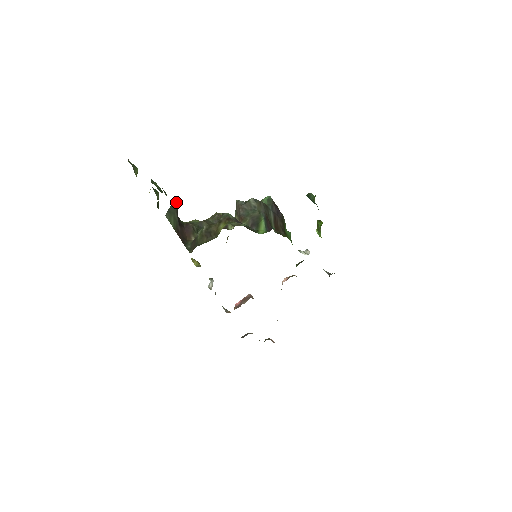
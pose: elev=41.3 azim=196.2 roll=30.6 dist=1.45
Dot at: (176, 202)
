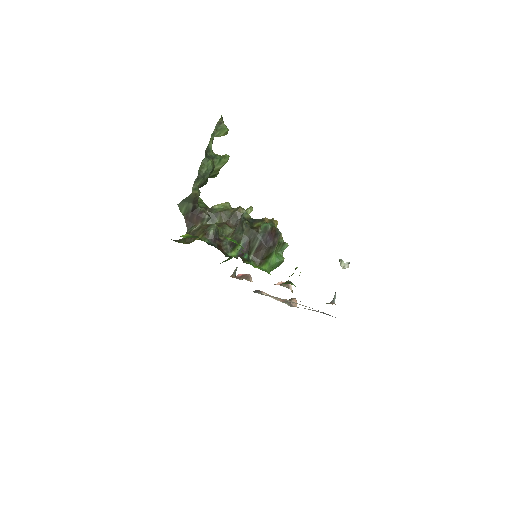
Dot at: (193, 196)
